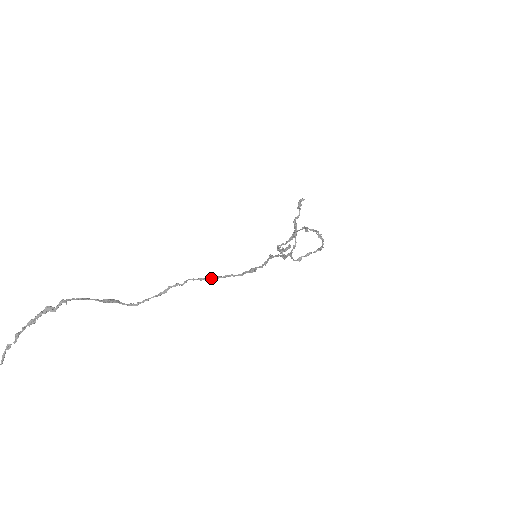
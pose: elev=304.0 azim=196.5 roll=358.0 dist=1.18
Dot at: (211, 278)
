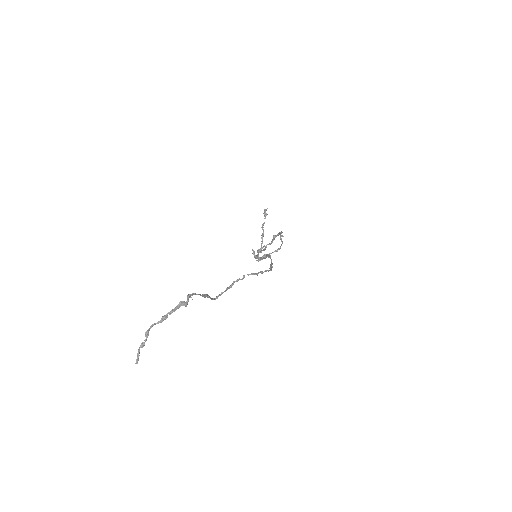
Dot at: occluded
